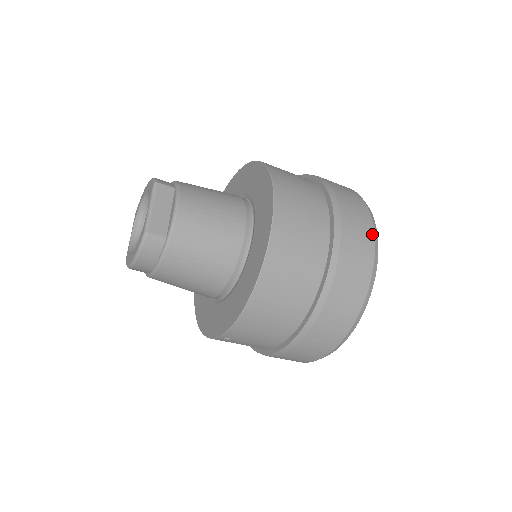
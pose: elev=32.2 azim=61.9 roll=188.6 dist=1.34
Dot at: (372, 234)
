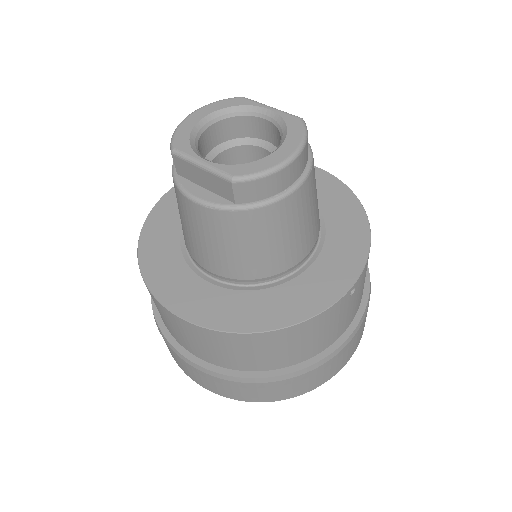
Dot at: occluded
